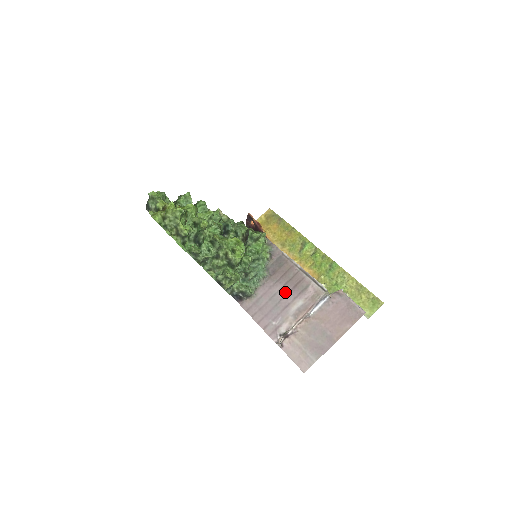
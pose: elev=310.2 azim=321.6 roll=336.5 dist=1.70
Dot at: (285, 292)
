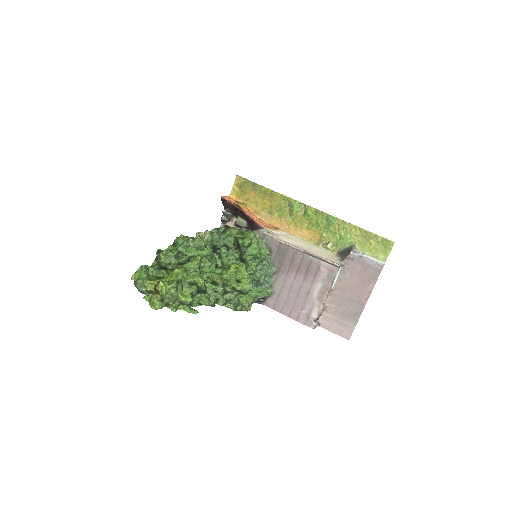
Dot at: (300, 280)
